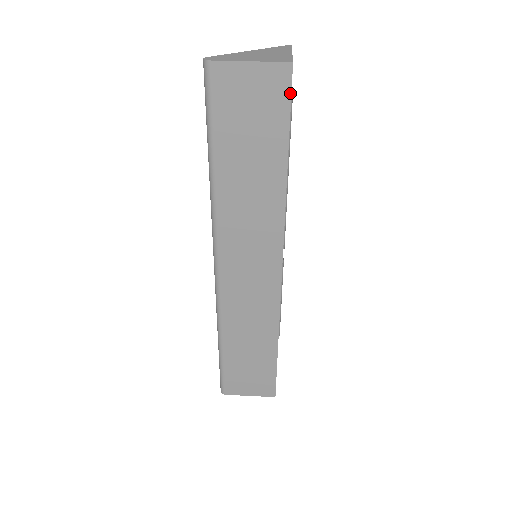
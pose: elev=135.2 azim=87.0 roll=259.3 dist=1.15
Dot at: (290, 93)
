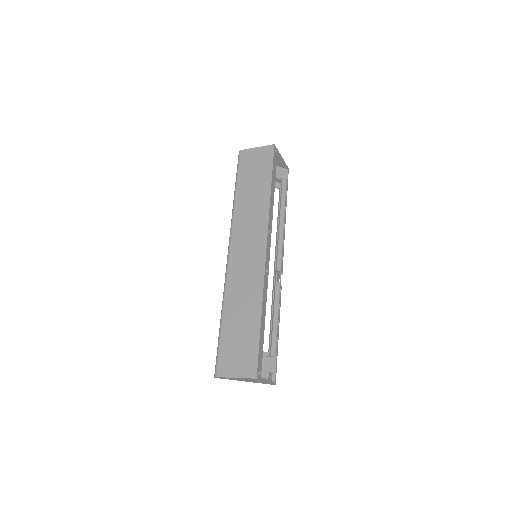
Dot at: (273, 156)
